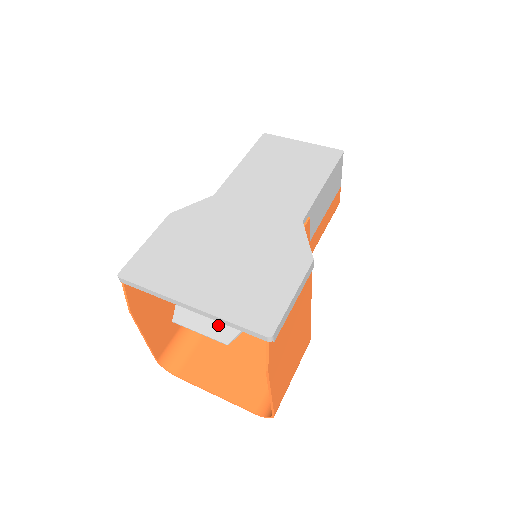
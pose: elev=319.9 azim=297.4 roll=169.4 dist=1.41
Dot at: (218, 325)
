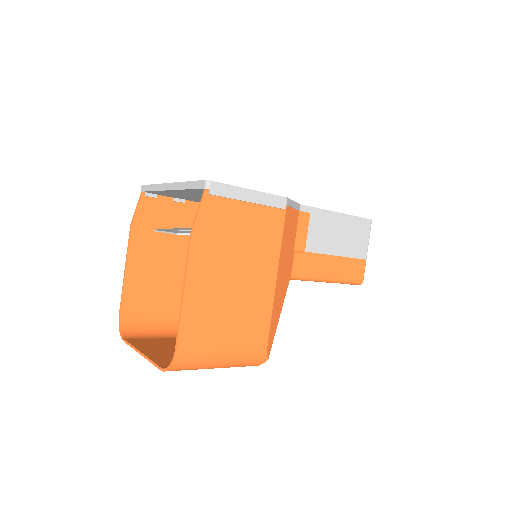
Dot at: (183, 231)
